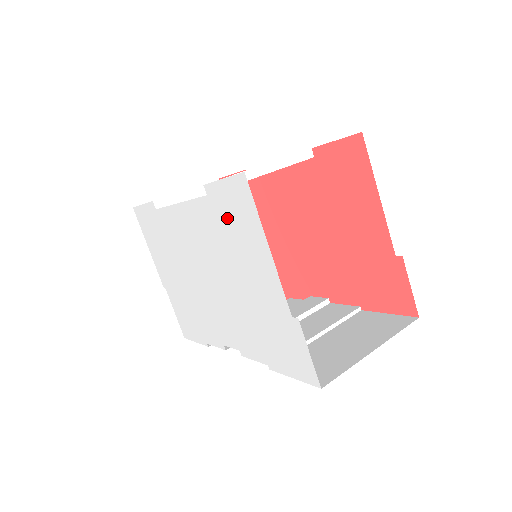
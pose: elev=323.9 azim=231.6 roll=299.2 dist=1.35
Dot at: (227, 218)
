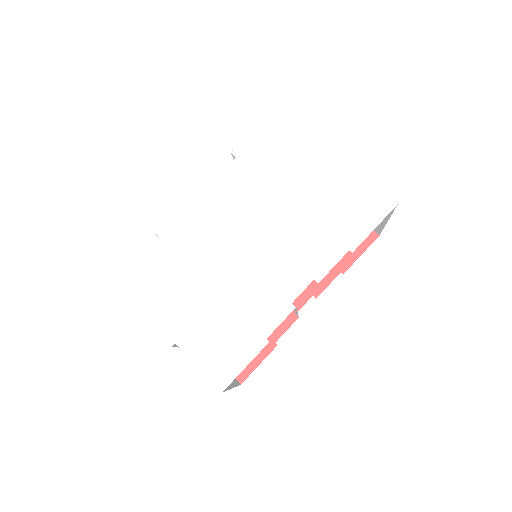
Dot at: (263, 156)
